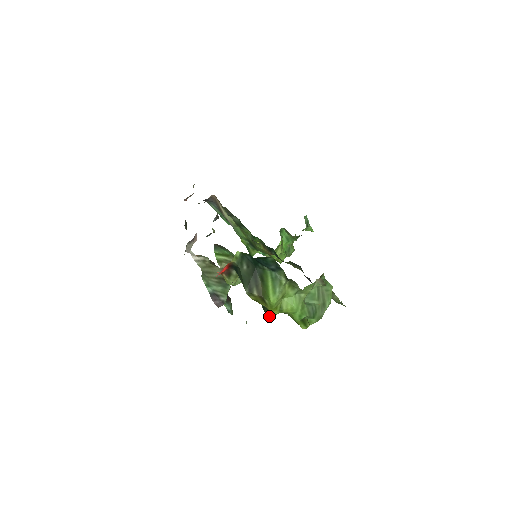
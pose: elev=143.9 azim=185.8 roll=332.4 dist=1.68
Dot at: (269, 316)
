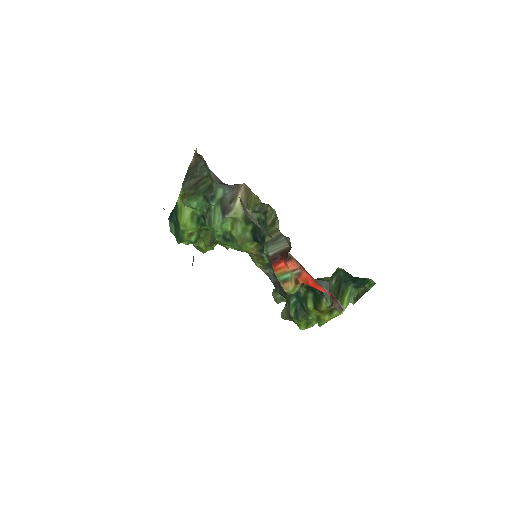
Dot at: (301, 322)
